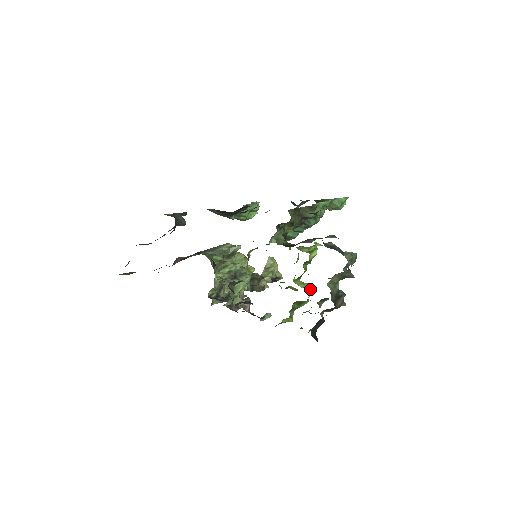
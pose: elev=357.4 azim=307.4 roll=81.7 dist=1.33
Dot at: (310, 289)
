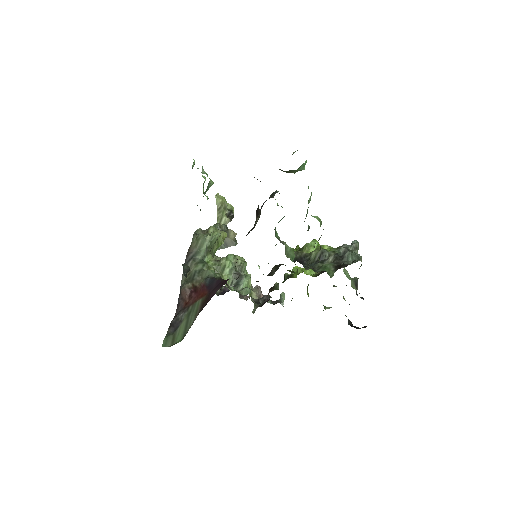
Dot at: occluded
